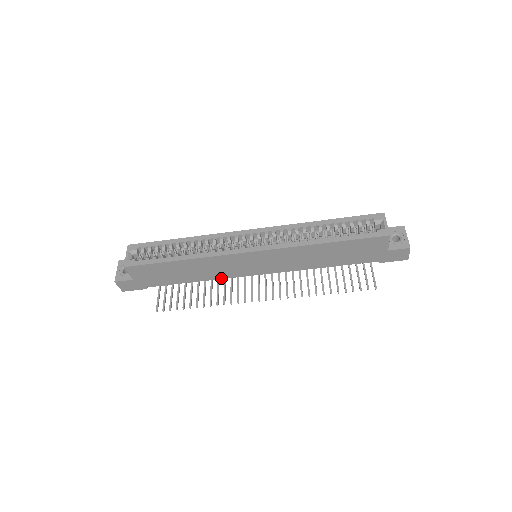
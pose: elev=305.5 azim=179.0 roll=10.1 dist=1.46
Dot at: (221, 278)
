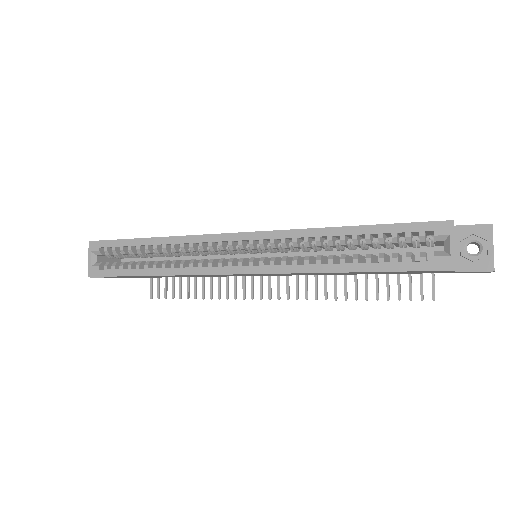
Dot at: (215, 276)
